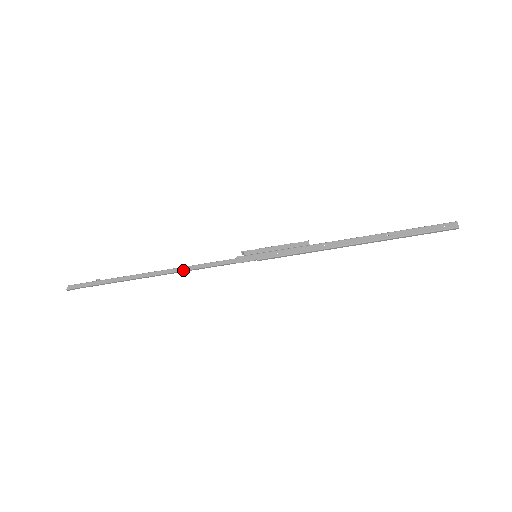
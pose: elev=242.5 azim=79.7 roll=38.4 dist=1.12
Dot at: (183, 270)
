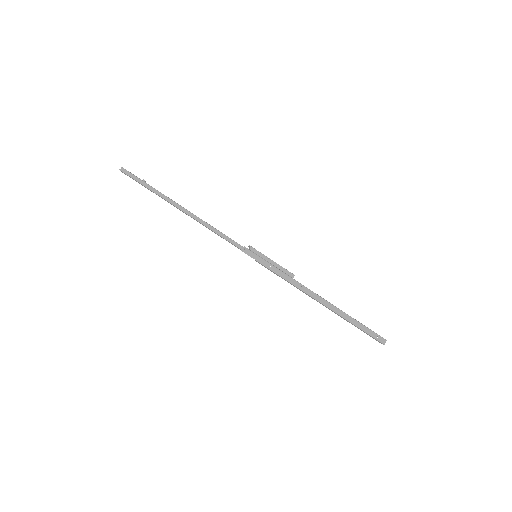
Dot at: (204, 225)
